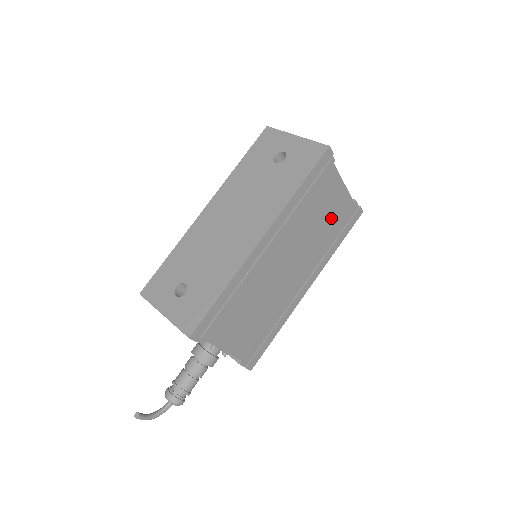
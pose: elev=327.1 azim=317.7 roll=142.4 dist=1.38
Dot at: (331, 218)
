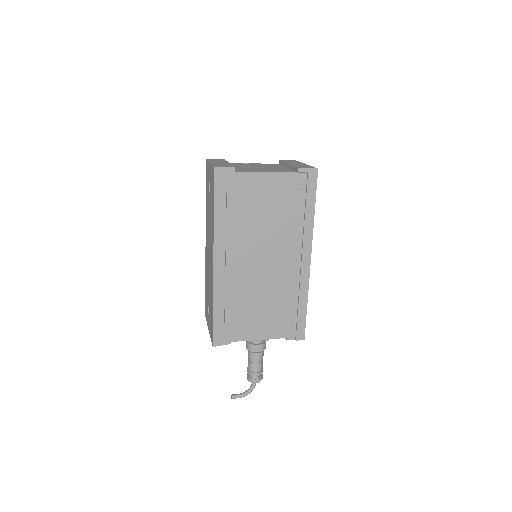
Dot at: (277, 202)
